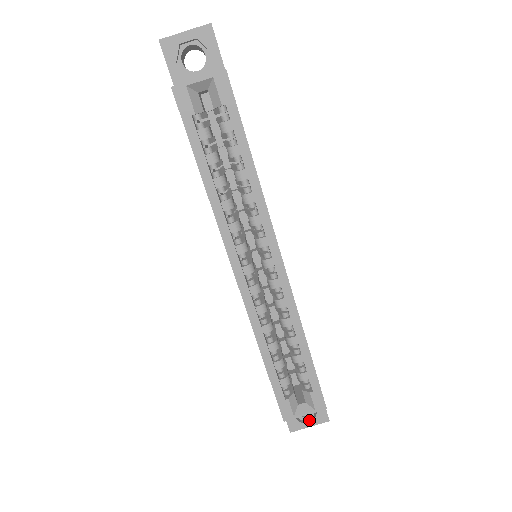
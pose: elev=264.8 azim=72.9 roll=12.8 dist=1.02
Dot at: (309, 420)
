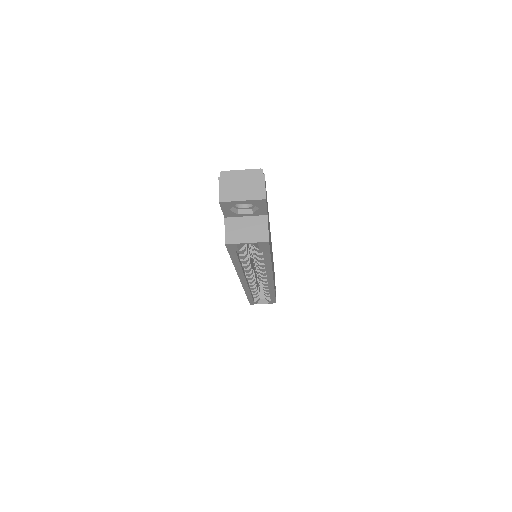
Dot at: occluded
